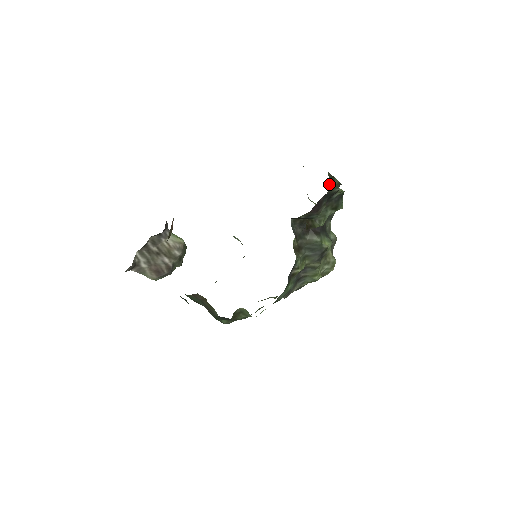
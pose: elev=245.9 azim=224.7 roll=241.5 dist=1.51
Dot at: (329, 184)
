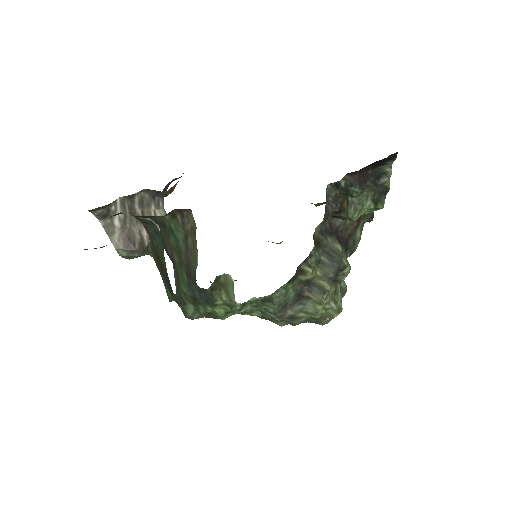
Dot at: occluded
